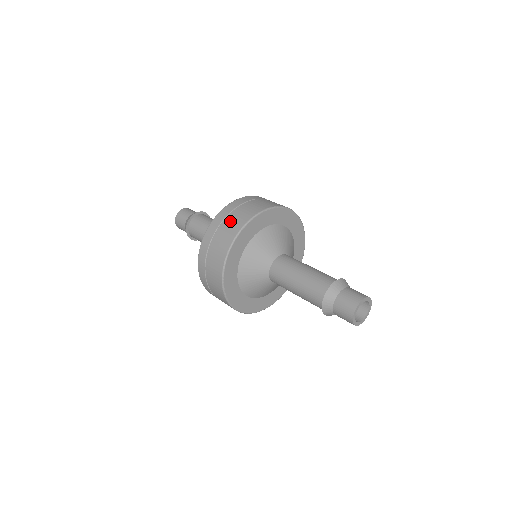
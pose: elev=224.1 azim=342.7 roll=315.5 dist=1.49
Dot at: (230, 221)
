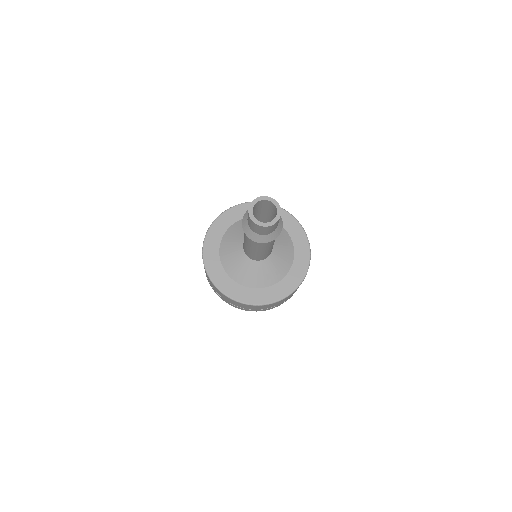
Dot at: occluded
